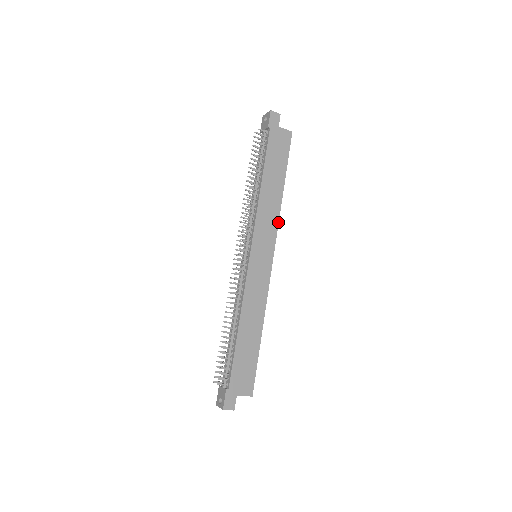
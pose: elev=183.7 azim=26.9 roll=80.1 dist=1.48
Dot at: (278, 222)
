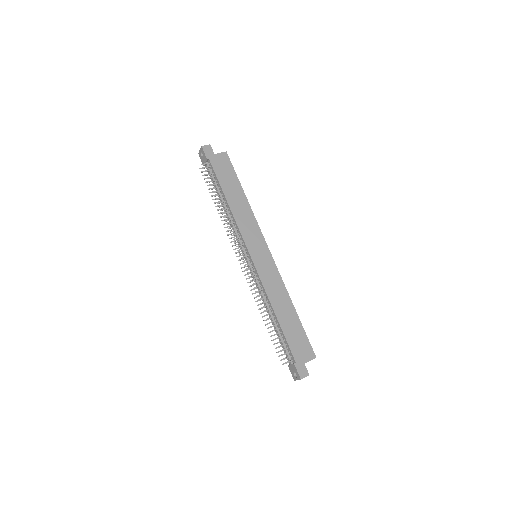
Dot at: (257, 222)
